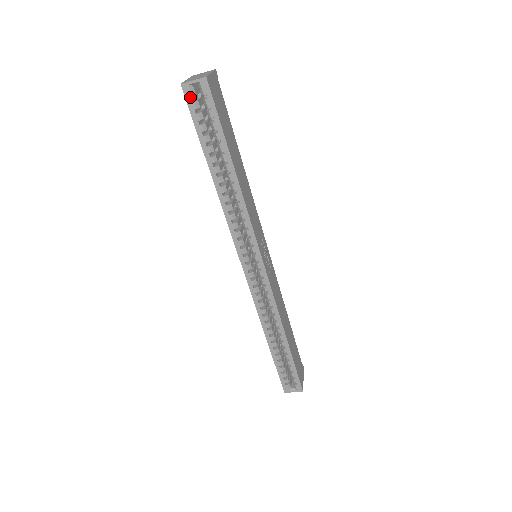
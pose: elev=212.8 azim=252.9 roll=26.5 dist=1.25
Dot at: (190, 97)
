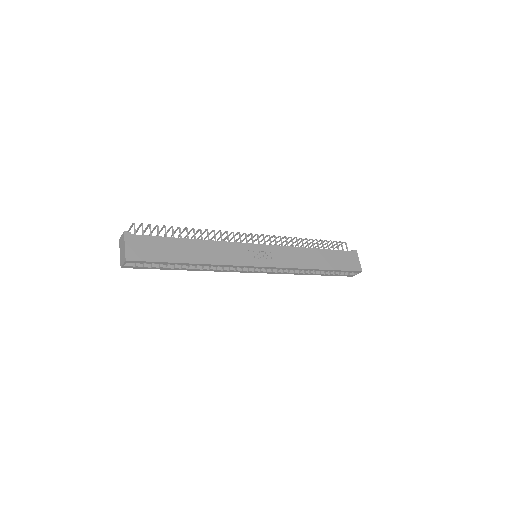
Dot at: (132, 267)
